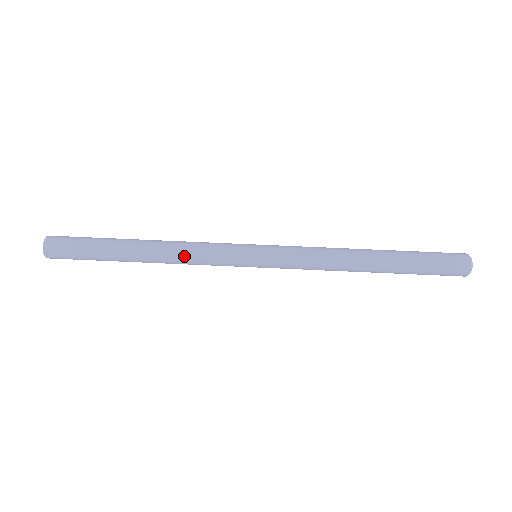
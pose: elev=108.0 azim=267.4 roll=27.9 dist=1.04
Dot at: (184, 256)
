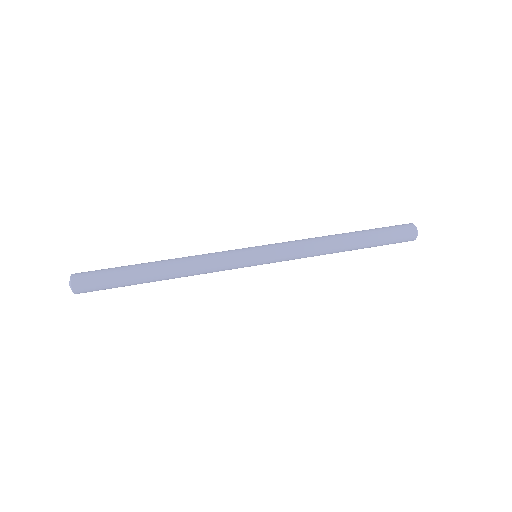
Dot at: (197, 257)
